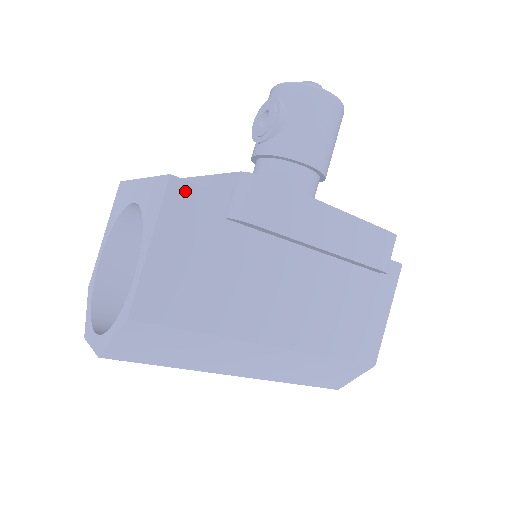
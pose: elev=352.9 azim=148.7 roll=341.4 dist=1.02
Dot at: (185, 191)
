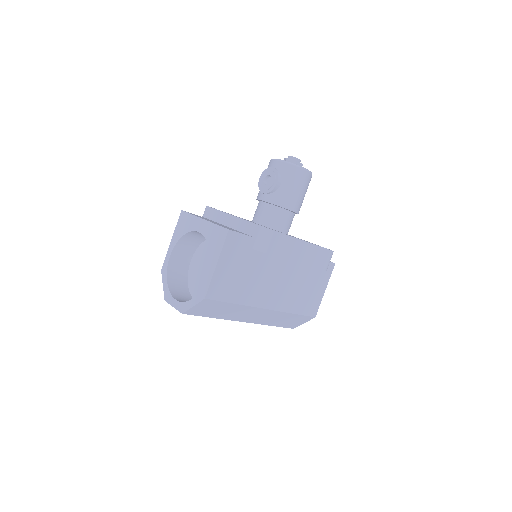
Dot at: (234, 237)
